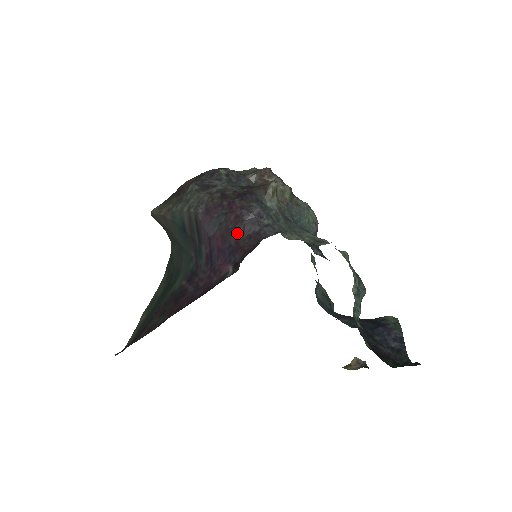
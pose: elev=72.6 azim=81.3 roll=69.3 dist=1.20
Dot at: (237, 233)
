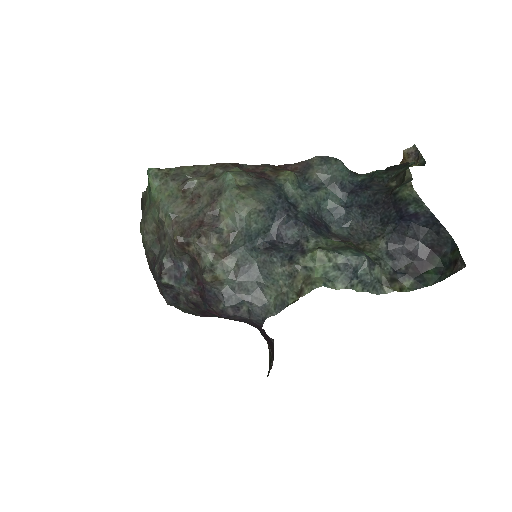
Dot at: occluded
